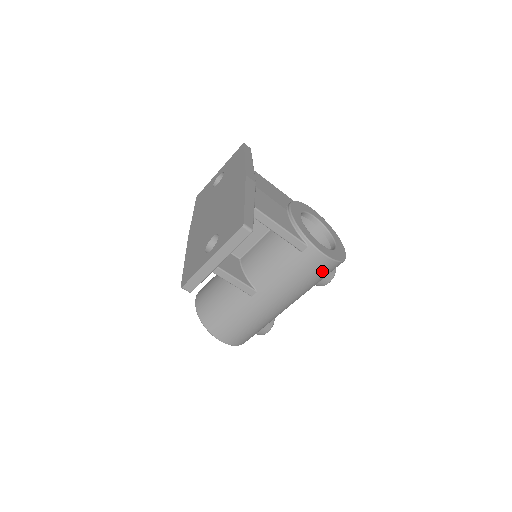
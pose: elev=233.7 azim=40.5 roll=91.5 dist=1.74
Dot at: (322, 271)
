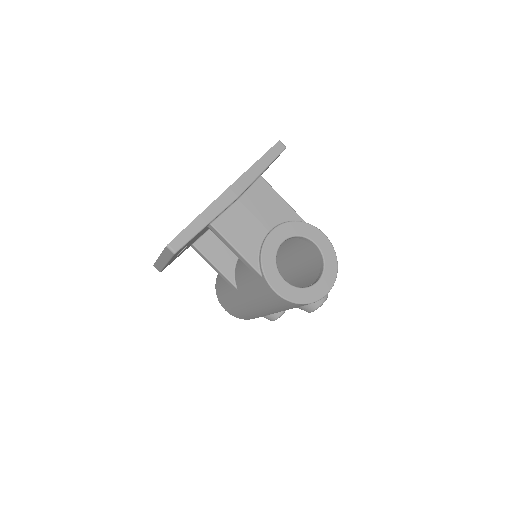
Dot at: (281, 303)
